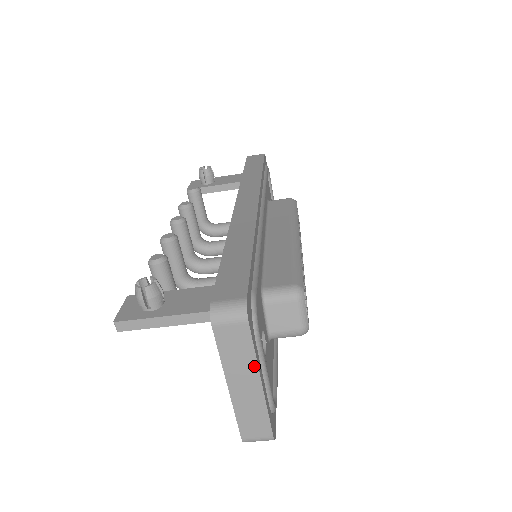
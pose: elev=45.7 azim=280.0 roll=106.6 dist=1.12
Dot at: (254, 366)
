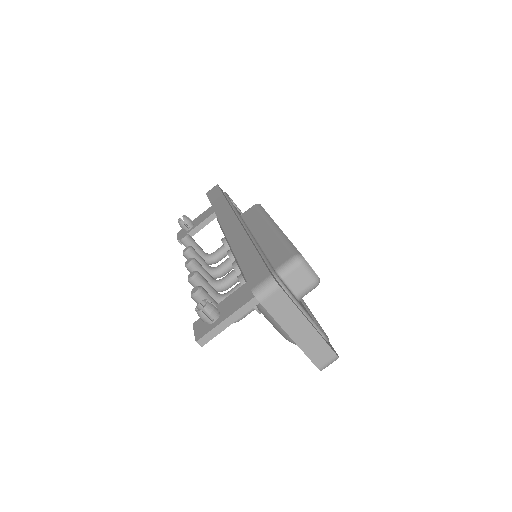
Dot at: (299, 314)
